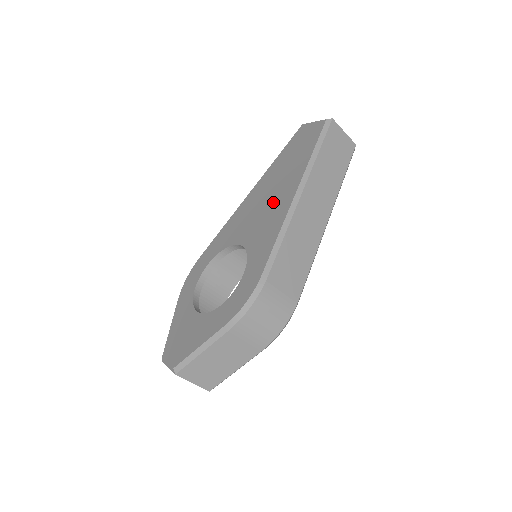
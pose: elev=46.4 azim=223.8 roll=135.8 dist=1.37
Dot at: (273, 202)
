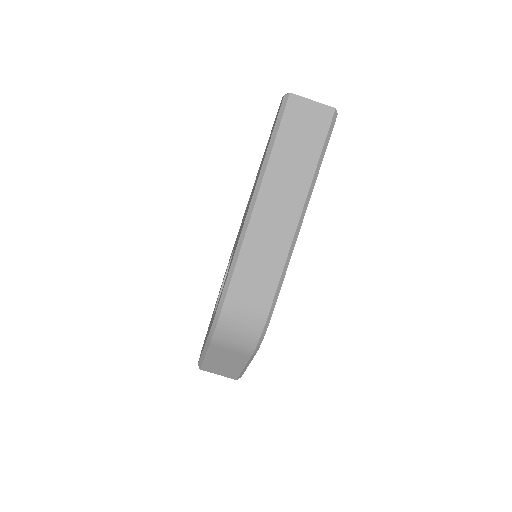
Dot at: occluded
